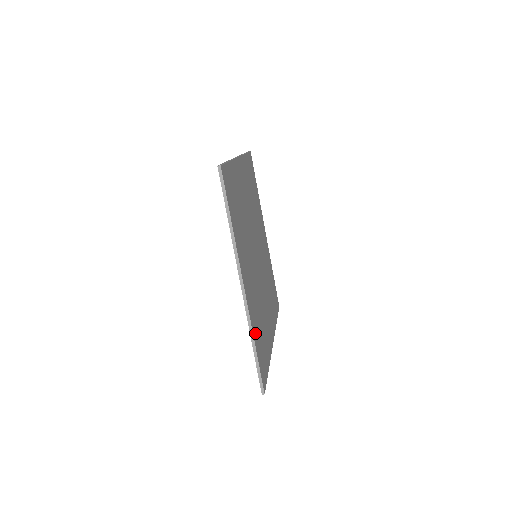
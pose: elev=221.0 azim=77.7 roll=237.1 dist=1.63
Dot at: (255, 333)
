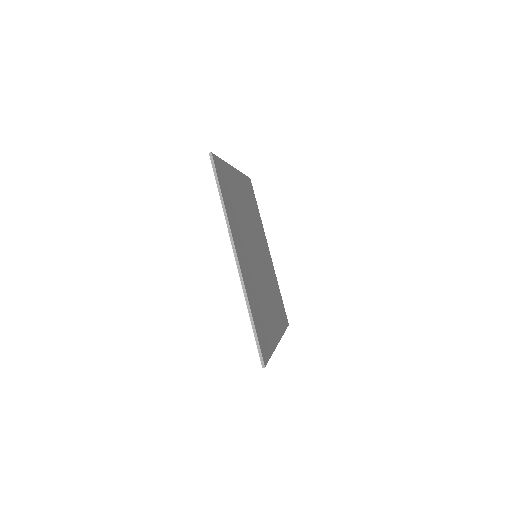
Dot at: (252, 307)
